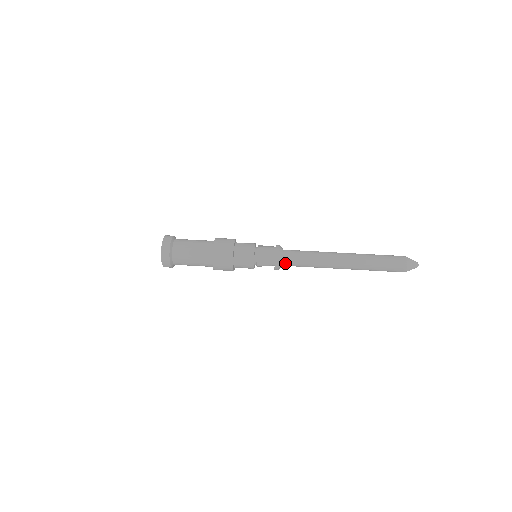
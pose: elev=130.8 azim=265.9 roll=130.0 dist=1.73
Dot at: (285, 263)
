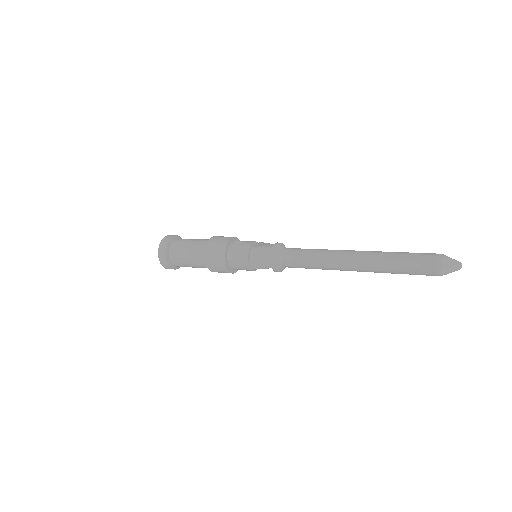
Dot at: (285, 265)
